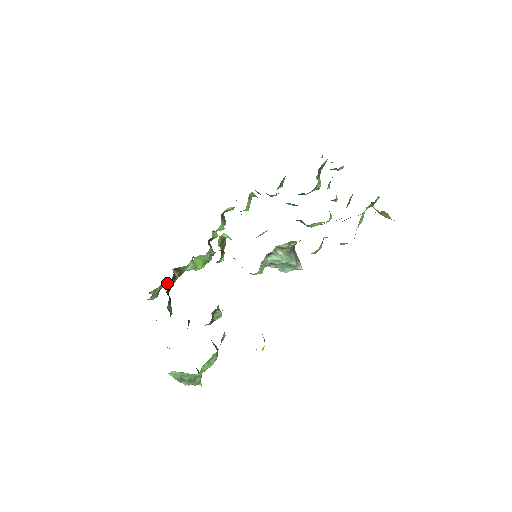
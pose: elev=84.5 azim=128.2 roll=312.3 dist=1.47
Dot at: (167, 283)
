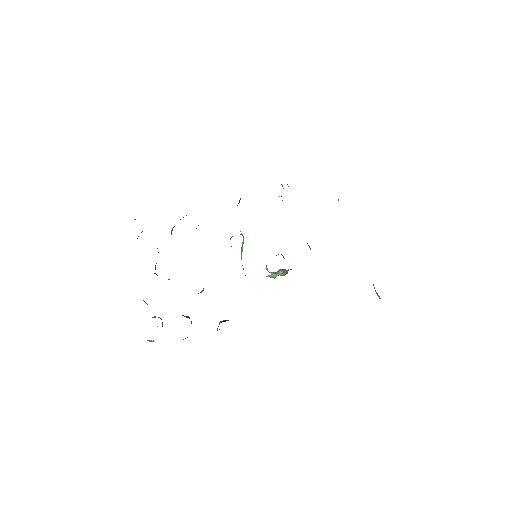
Dot at: occluded
